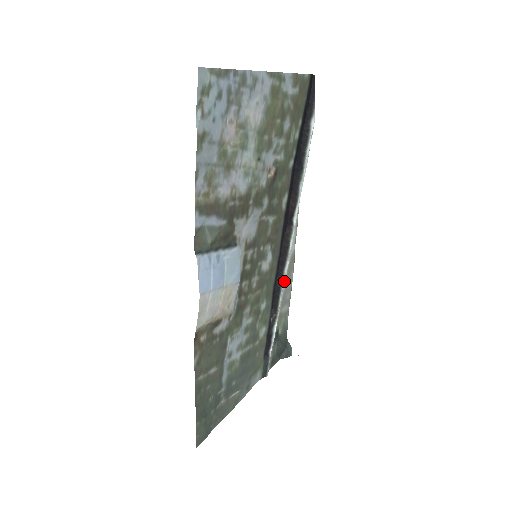
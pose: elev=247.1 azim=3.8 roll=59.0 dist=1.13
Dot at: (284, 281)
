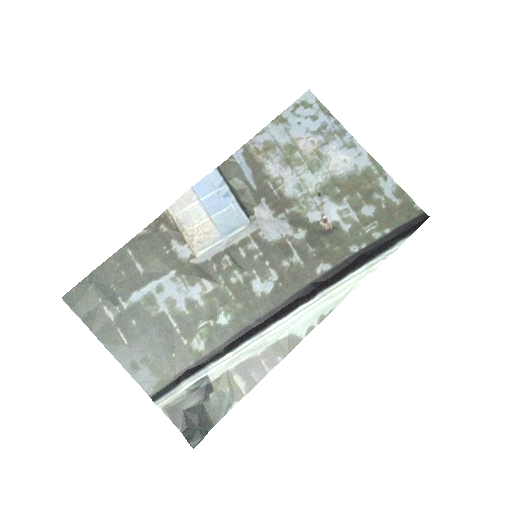
Dot at: (261, 334)
